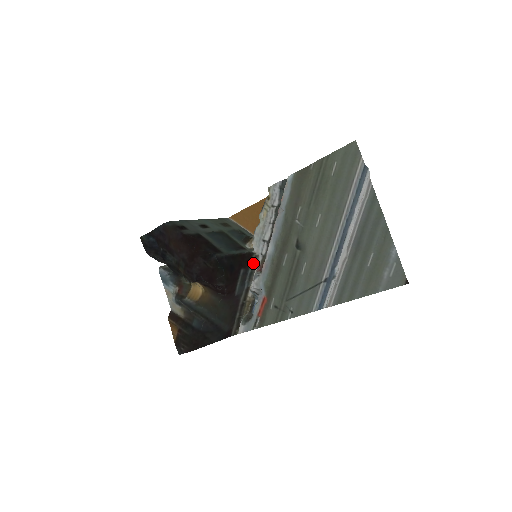
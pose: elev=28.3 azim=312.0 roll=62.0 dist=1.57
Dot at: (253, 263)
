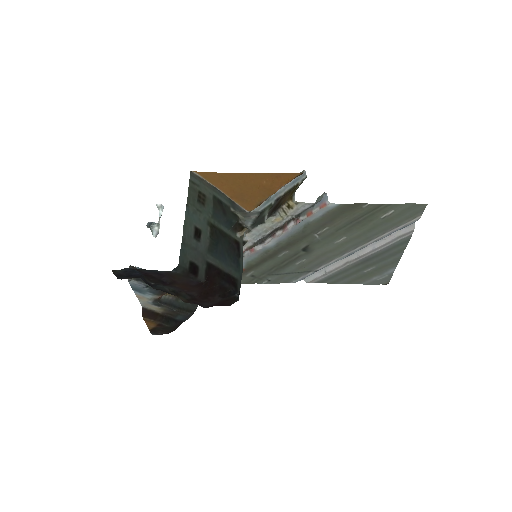
Dot at: occluded
